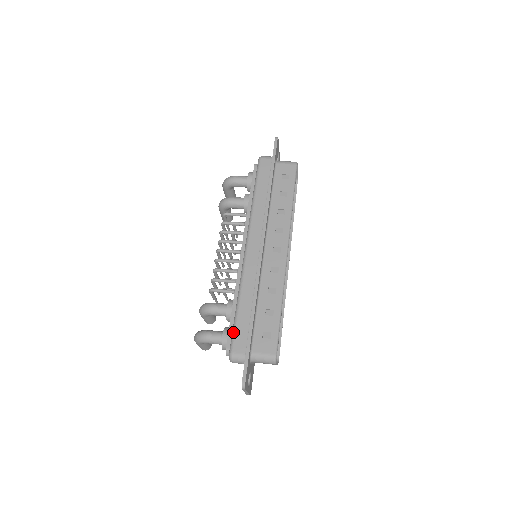
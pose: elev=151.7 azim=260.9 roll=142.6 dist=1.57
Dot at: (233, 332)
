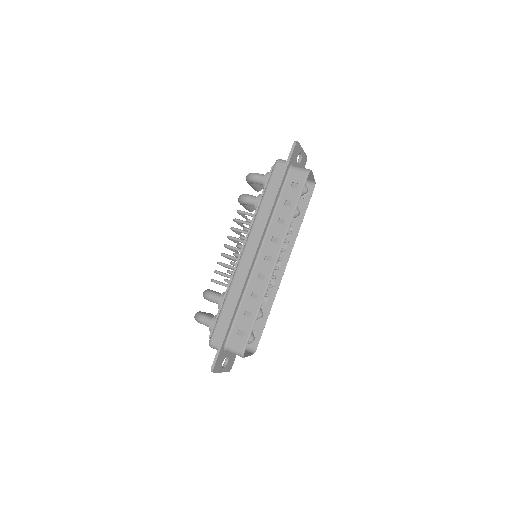
Dot at: (215, 324)
